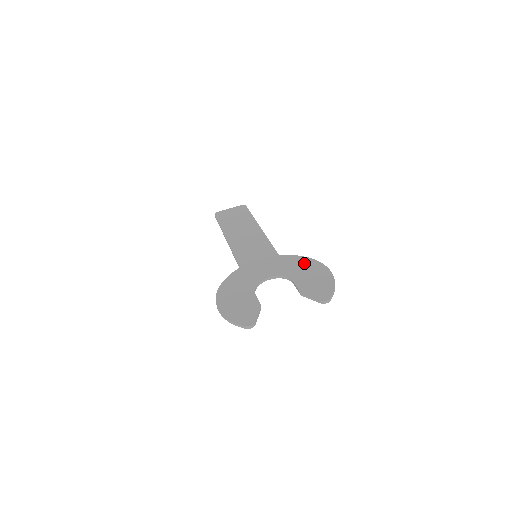
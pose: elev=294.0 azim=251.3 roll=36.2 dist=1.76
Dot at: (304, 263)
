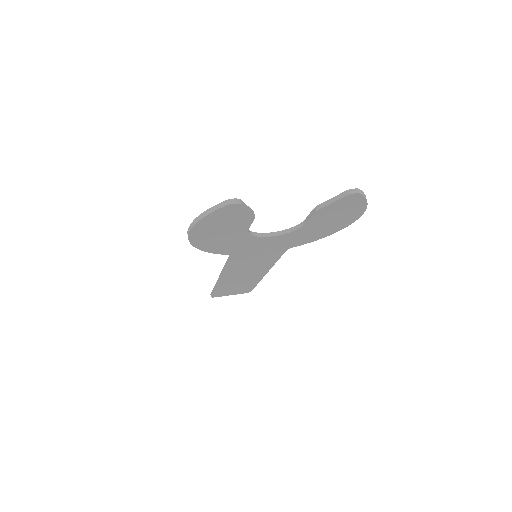
Dot at: occluded
